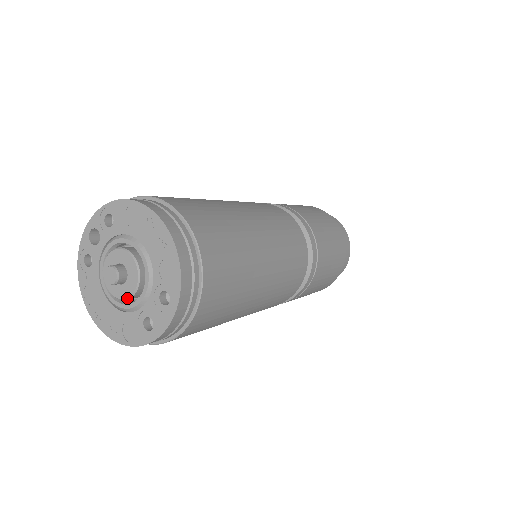
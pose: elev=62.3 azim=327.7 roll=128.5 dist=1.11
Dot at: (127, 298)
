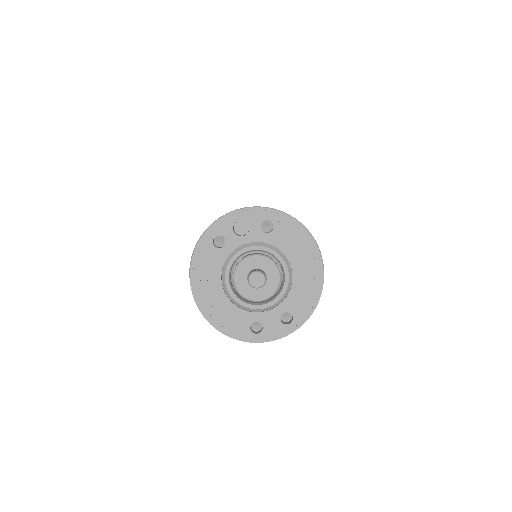
Dot at: (252, 300)
